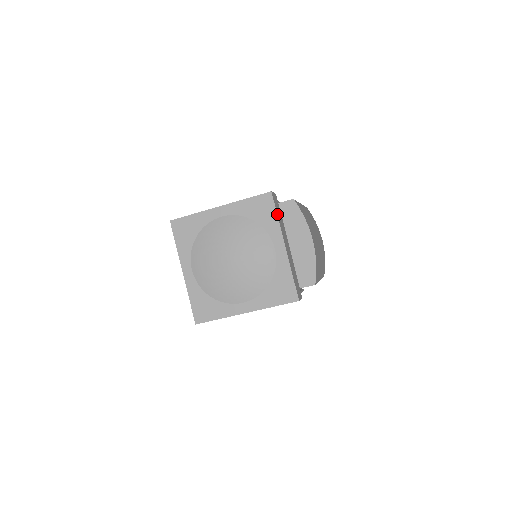
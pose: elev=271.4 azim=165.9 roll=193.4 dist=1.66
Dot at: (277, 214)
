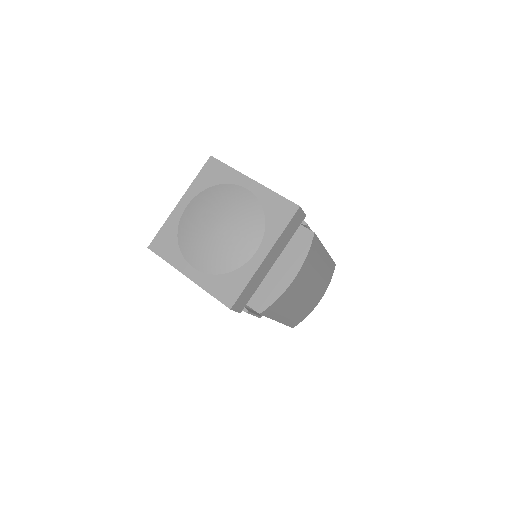
Dot at: (286, 228)
